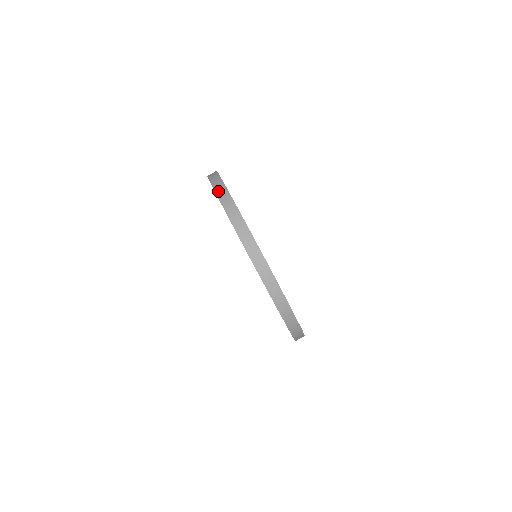
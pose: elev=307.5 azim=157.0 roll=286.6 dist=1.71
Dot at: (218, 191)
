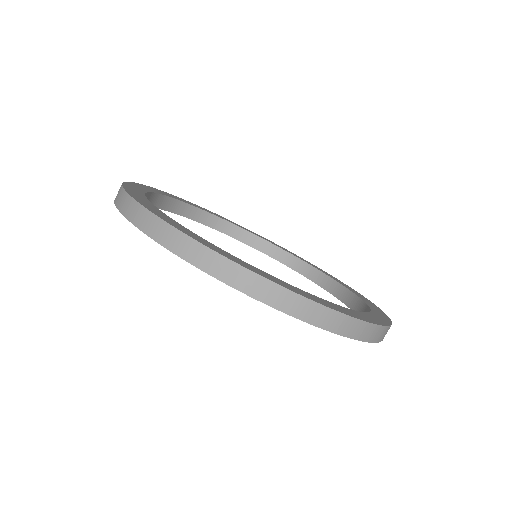
Dot at: occluded
